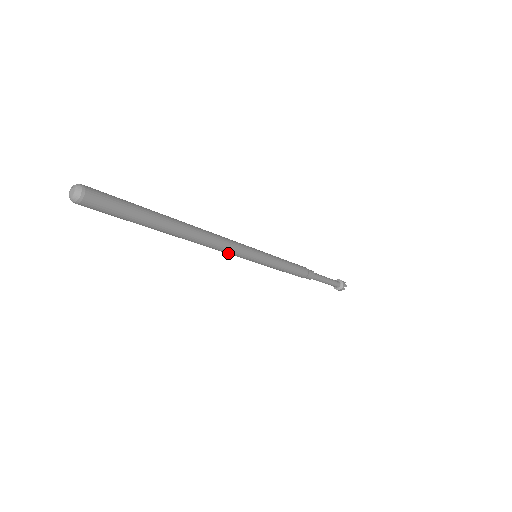
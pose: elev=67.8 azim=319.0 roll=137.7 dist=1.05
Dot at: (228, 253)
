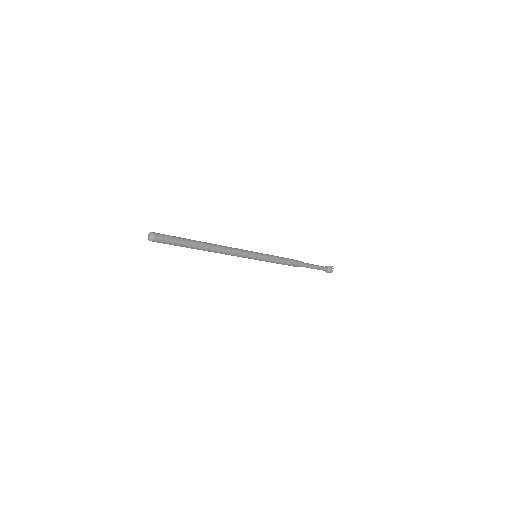
Dot at: (239, 254)
